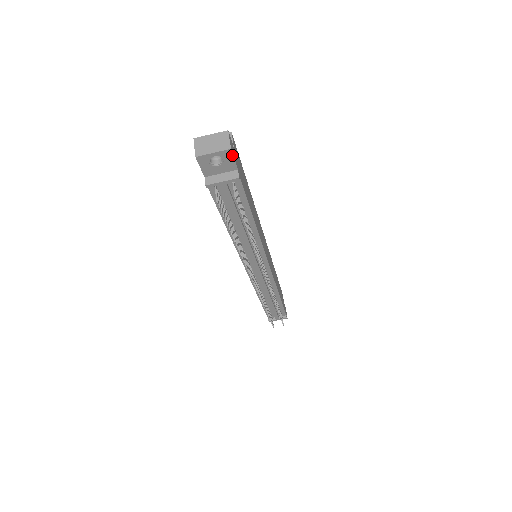
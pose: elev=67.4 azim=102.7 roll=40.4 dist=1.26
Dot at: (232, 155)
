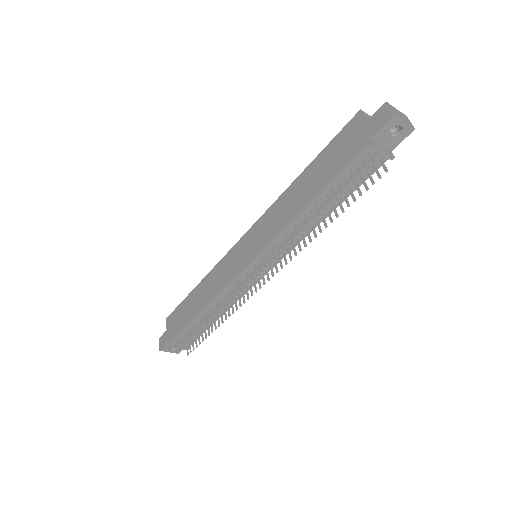
Dot at: (407, 135)
